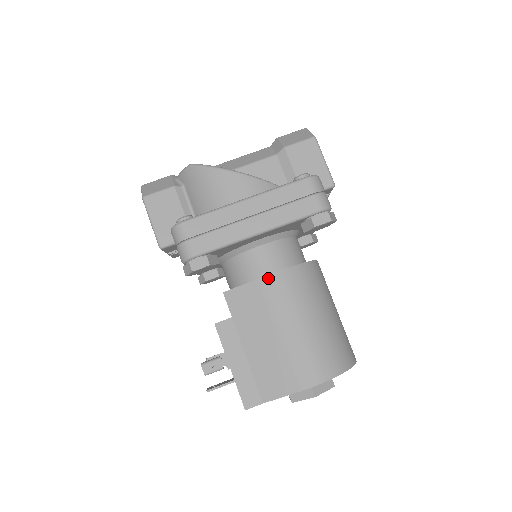
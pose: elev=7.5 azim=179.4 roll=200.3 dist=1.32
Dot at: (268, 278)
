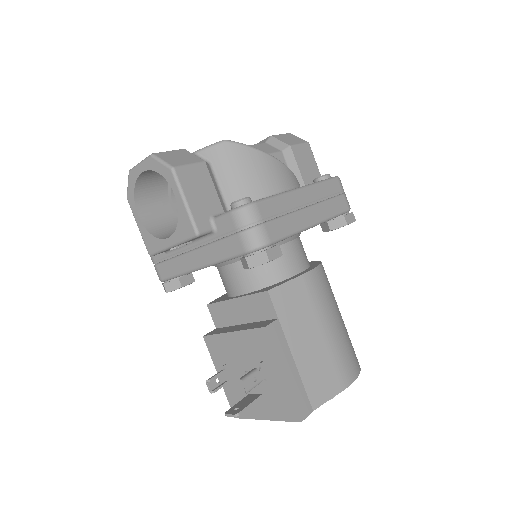
Dot at: (310, 274)
